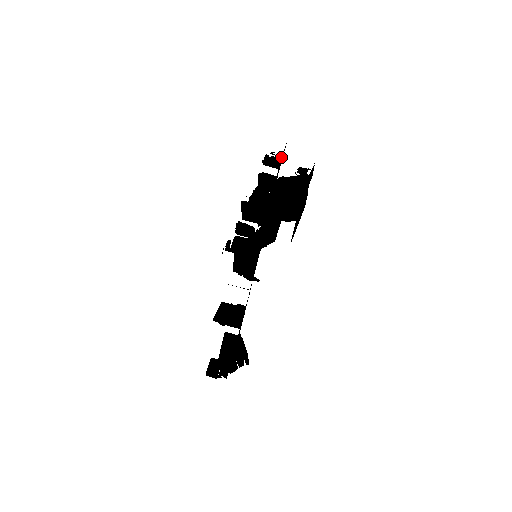
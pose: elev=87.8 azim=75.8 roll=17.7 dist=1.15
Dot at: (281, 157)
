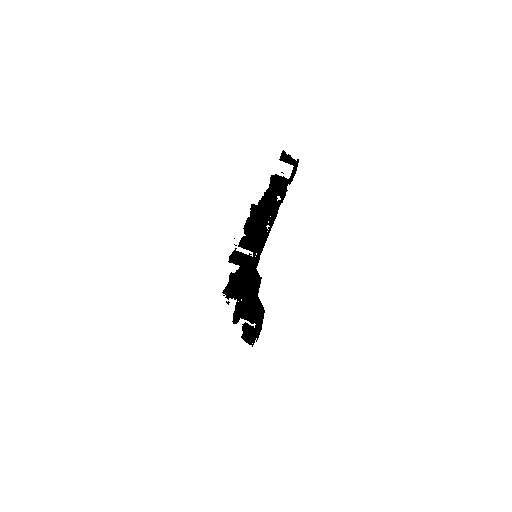
Dot at: (285, 191)
